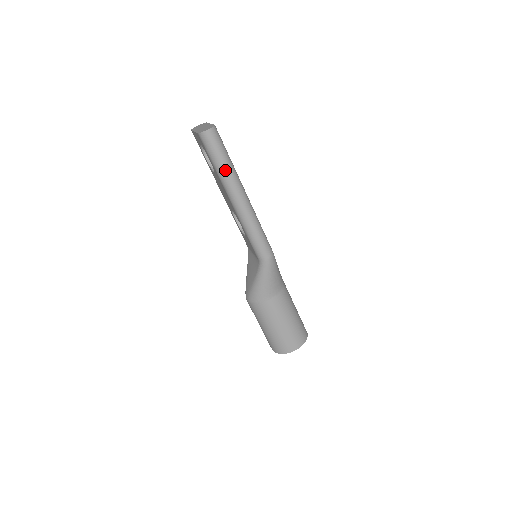
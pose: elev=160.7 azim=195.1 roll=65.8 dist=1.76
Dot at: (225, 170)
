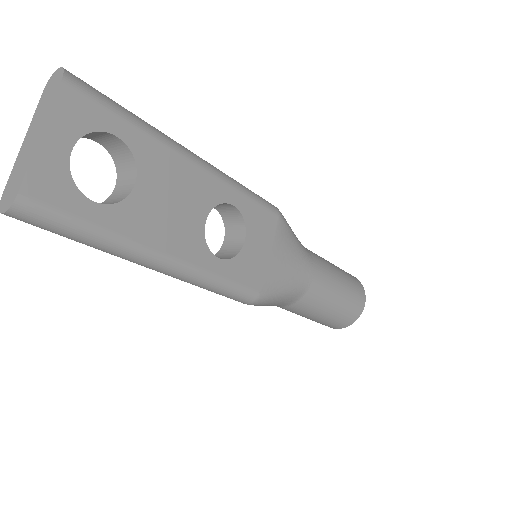
Dot at: occluded
